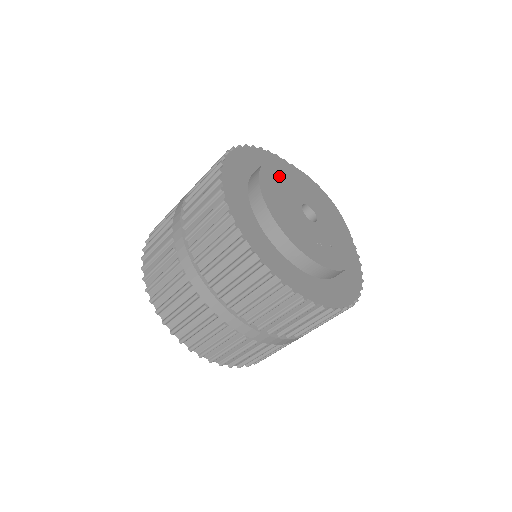
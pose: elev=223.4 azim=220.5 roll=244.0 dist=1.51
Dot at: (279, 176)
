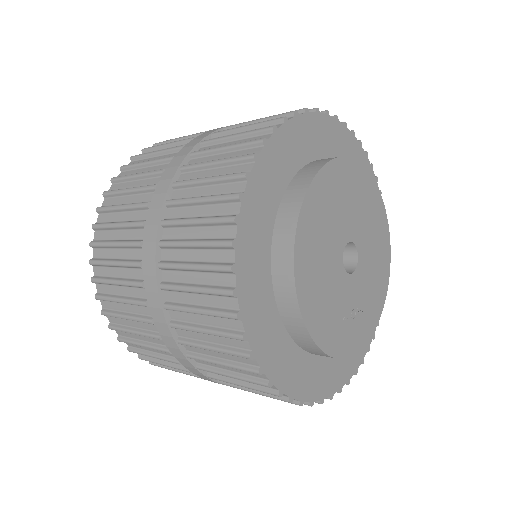
Dot at: (329, 197)
